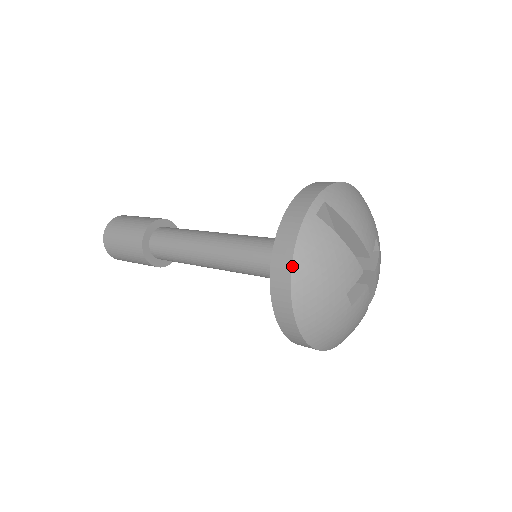
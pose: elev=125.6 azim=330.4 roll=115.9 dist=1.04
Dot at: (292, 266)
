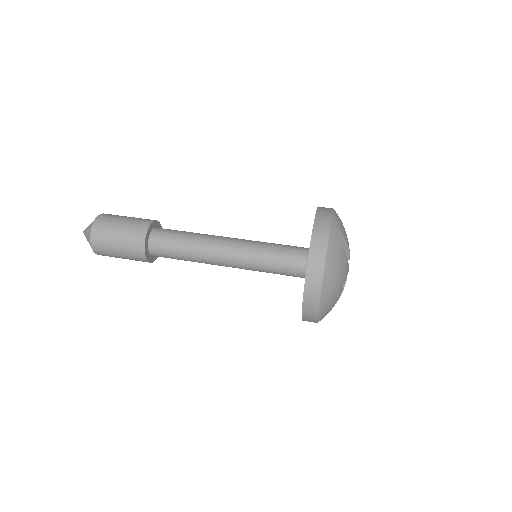
Dot at: (324, 270)
